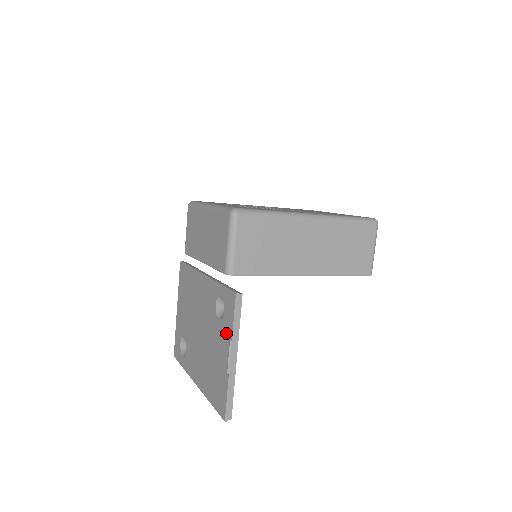
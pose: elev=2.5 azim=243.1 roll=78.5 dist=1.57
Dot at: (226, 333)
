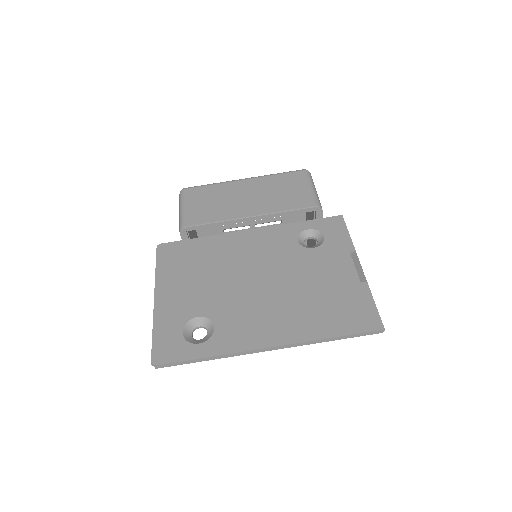
Dot at: (339, 250)
